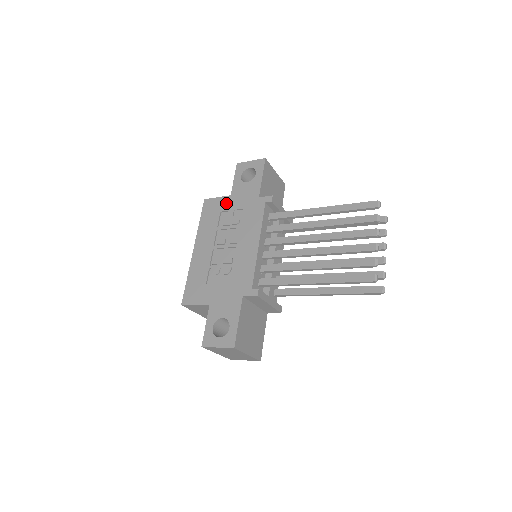
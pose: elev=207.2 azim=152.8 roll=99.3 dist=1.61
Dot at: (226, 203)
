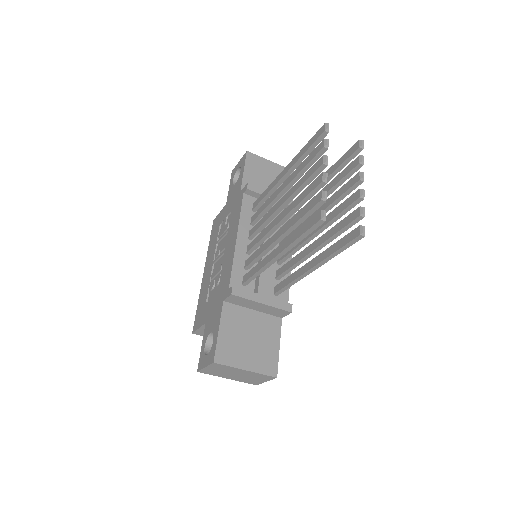
Dot at: (223, 214)
